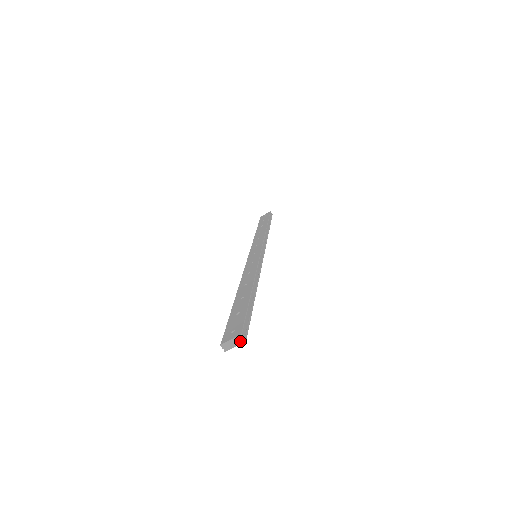
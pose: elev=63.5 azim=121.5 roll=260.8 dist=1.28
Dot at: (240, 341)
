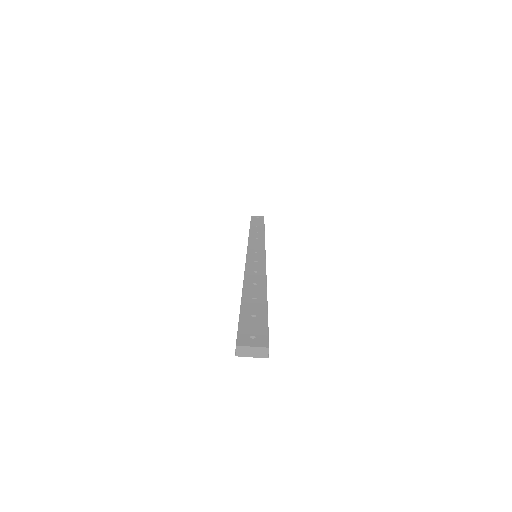
Dot at: (262, 354)
